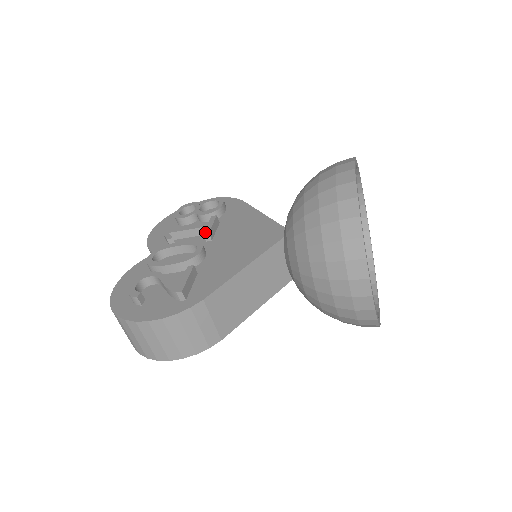
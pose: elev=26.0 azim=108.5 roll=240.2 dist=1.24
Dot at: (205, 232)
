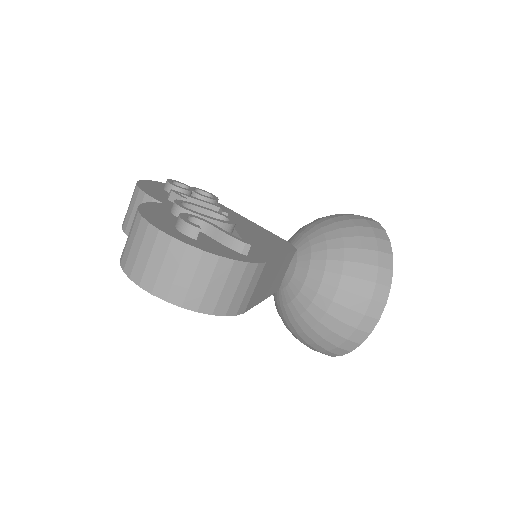
Dot at: (224, 211)
